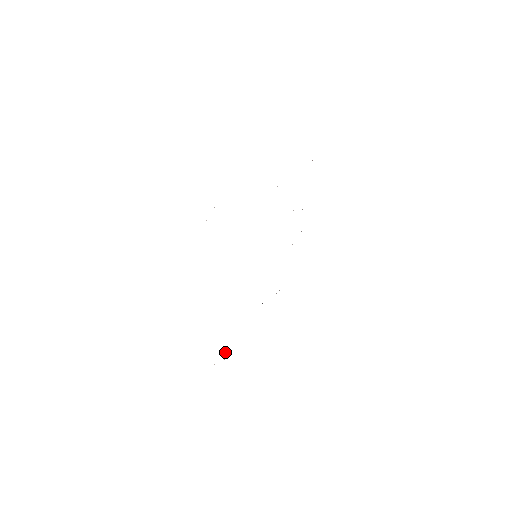
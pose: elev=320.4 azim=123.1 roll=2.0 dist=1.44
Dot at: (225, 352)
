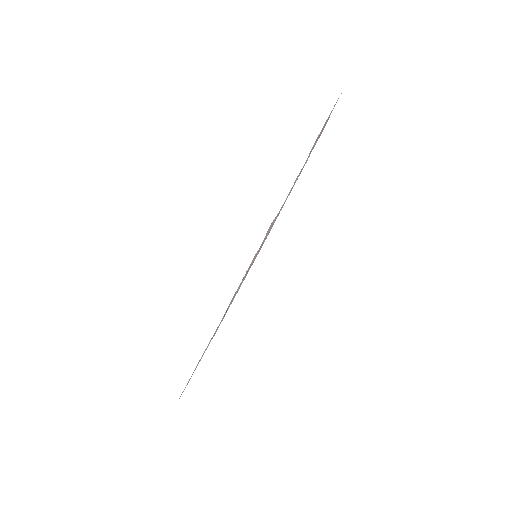
Dot at: occluded
